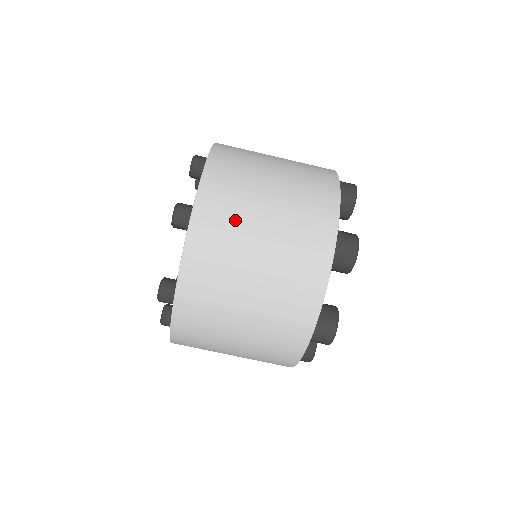
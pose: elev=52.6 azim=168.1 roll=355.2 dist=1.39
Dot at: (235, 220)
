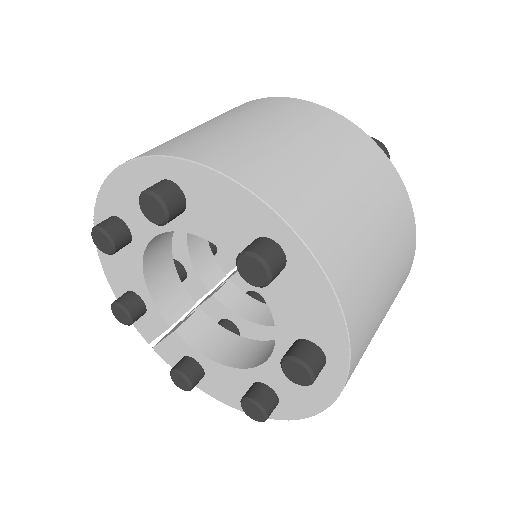
Dot at: (201, 134)
